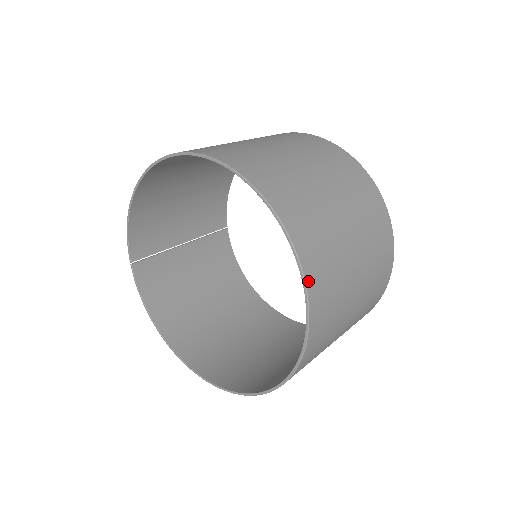
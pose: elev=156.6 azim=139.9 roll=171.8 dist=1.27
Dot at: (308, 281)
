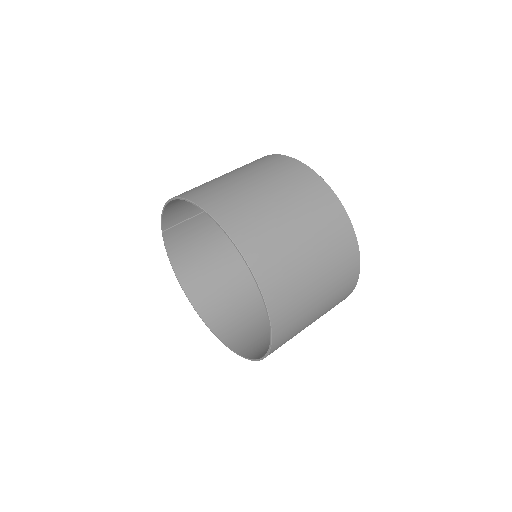
Dot at: (274, 334)
